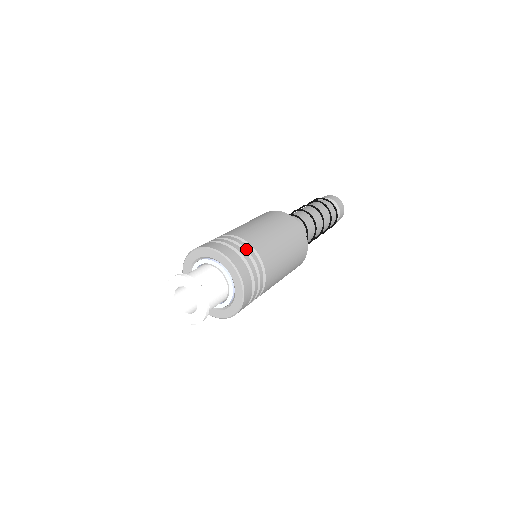
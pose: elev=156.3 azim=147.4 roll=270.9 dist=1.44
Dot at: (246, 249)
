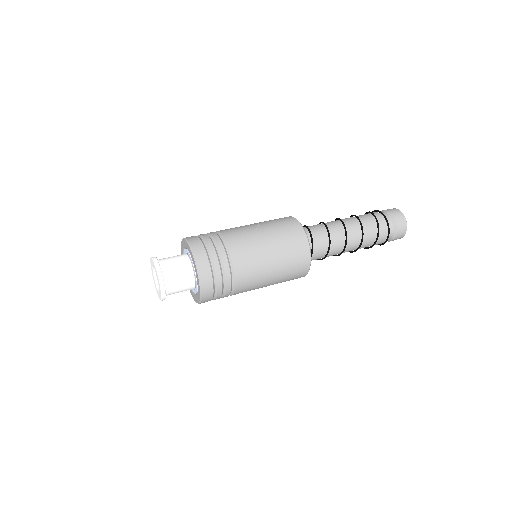
Dot at: (226, 285)
